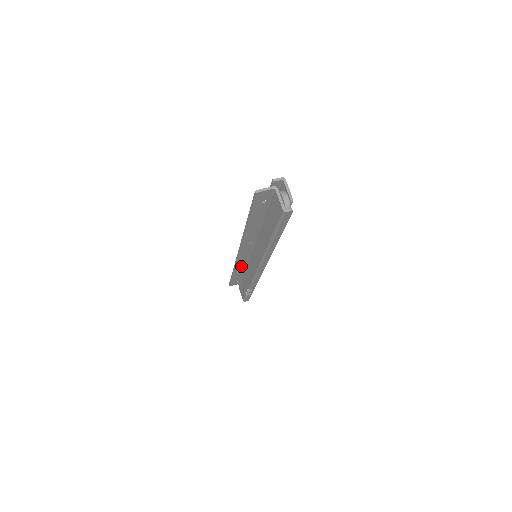
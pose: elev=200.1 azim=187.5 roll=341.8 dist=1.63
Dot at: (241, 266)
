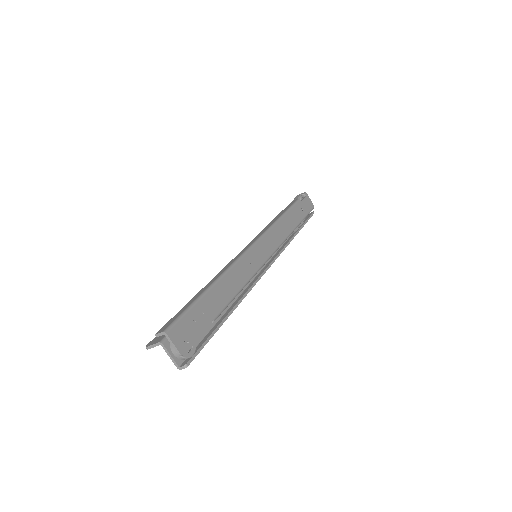
Dot at: occluded
